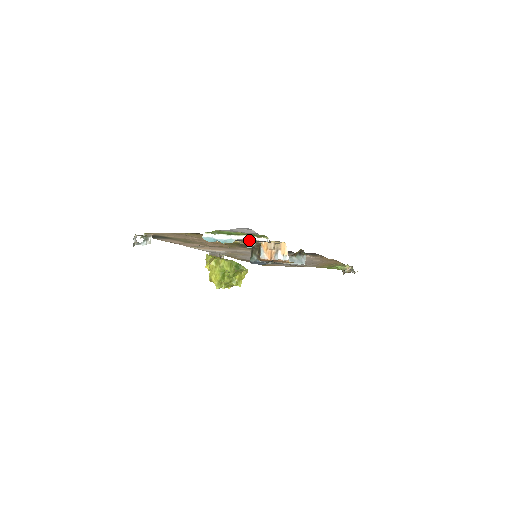
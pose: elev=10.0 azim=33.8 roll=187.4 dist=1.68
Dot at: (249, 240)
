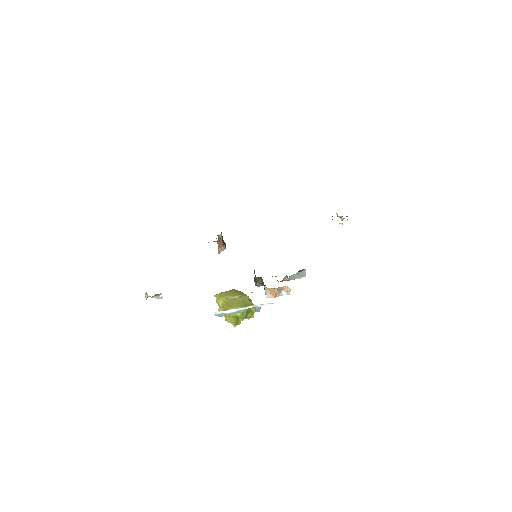
Dot at: (256, 307)
